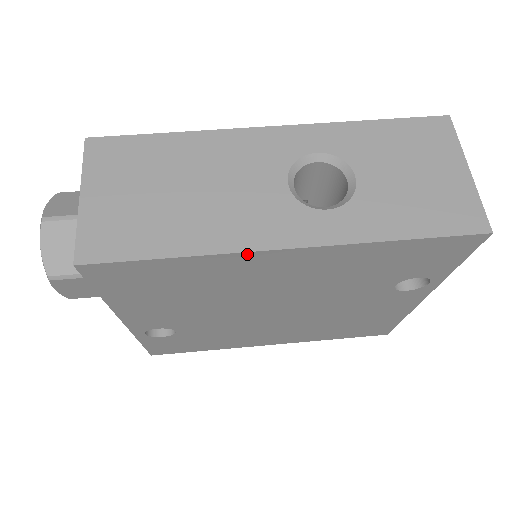
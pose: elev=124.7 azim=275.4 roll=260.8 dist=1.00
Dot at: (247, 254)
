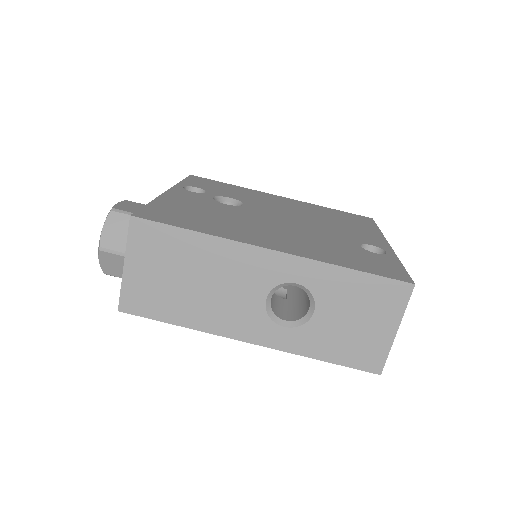
Dot at: (224, 335)
